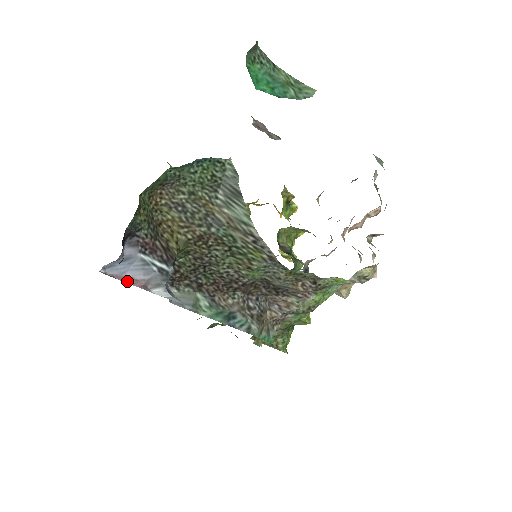
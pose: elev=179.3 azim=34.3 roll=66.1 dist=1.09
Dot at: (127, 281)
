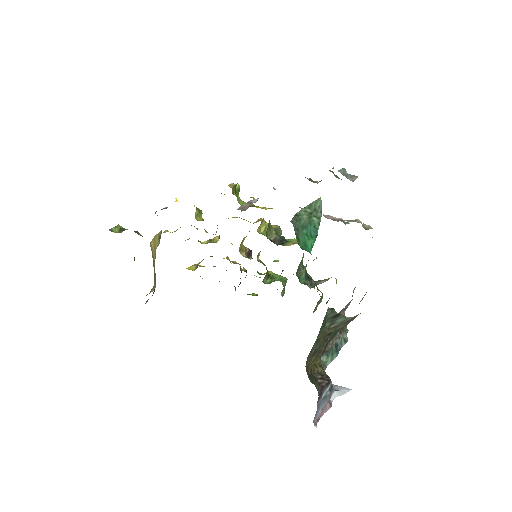
Dot at: (323, 413)
